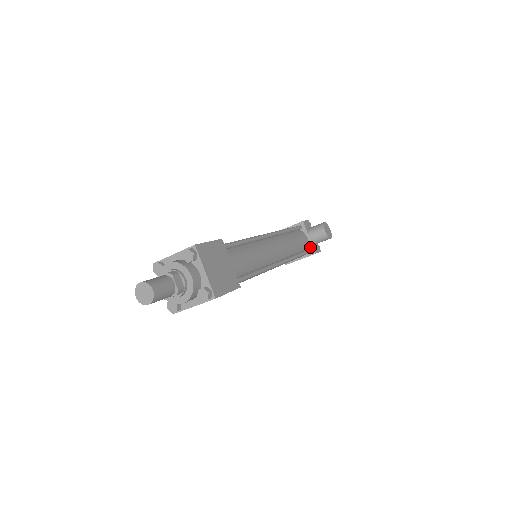
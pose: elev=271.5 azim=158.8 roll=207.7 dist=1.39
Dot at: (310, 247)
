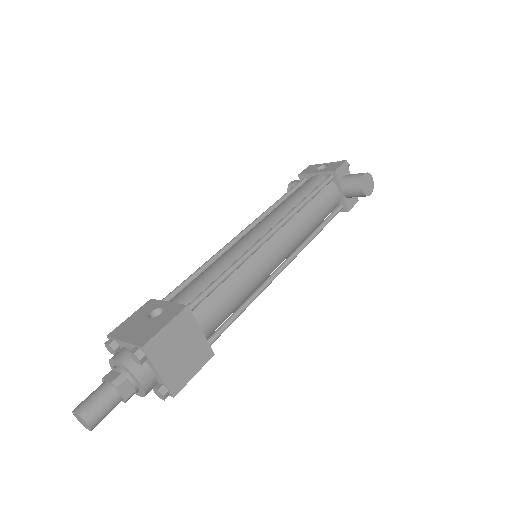
Dot at: (342, 203)
